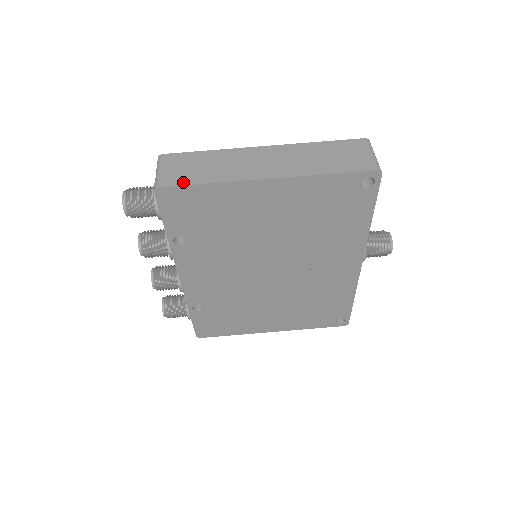
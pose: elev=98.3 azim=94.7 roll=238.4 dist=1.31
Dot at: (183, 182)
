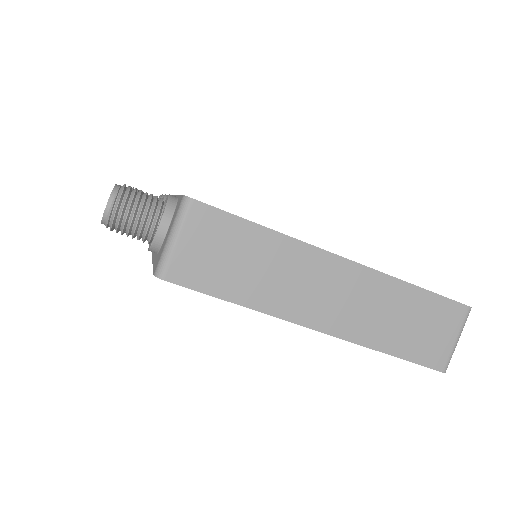
Dot at: (202, 285)
